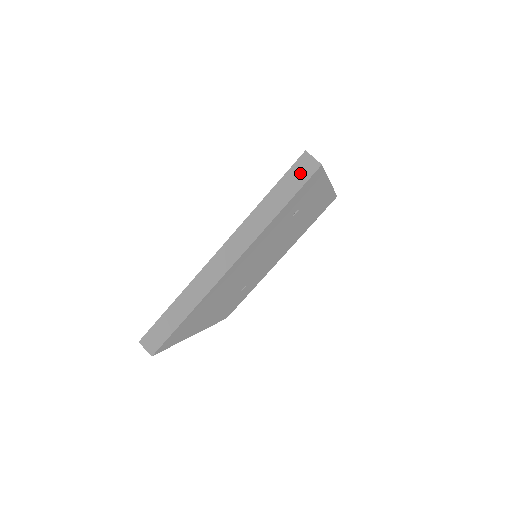
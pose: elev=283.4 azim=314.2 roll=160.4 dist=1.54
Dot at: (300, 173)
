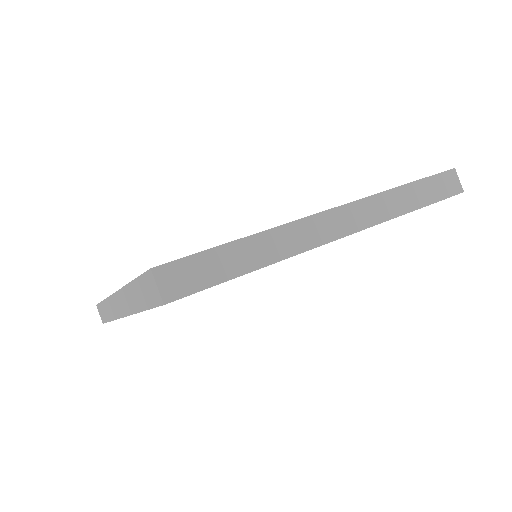
Dot at: (149, 290)
